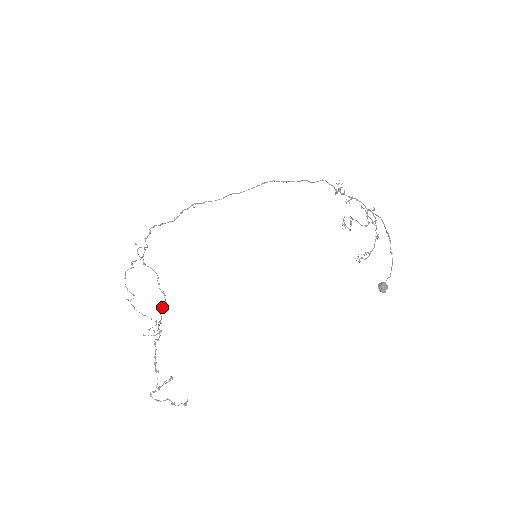
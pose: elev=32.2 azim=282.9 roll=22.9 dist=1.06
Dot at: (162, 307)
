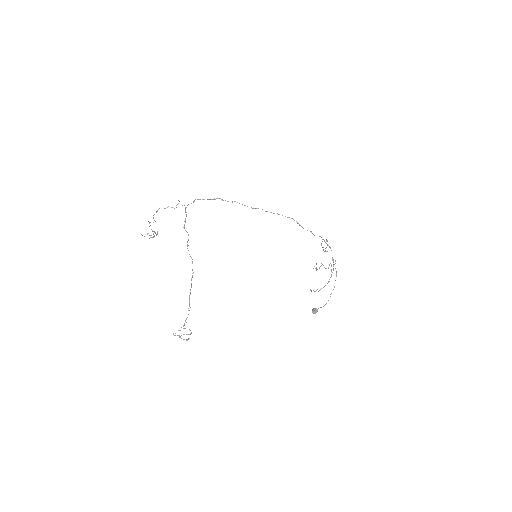
Dot at: (192, 276)
